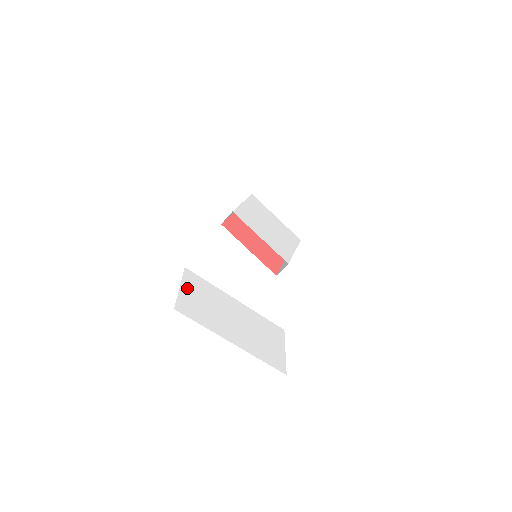
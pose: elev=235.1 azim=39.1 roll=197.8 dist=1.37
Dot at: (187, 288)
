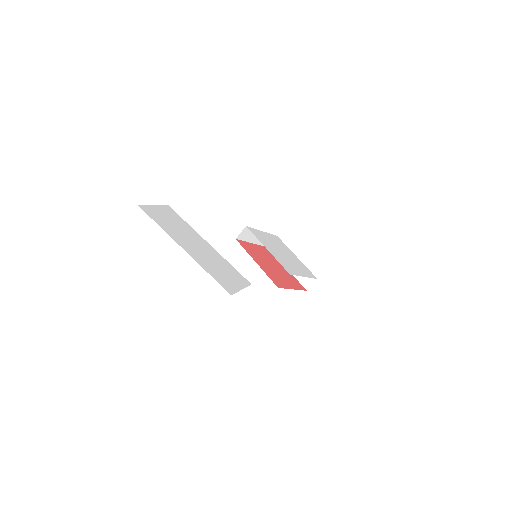
Dot at: (161, 210)
